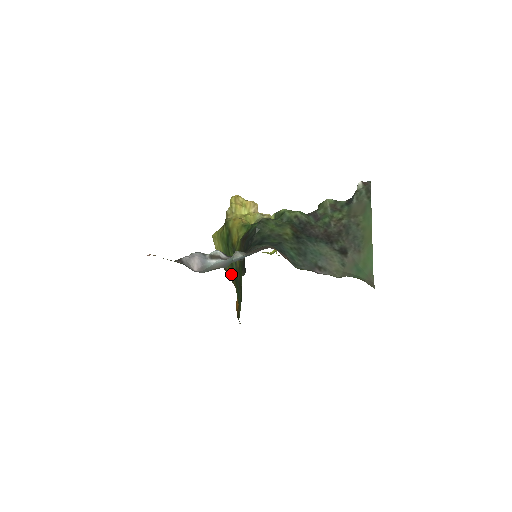
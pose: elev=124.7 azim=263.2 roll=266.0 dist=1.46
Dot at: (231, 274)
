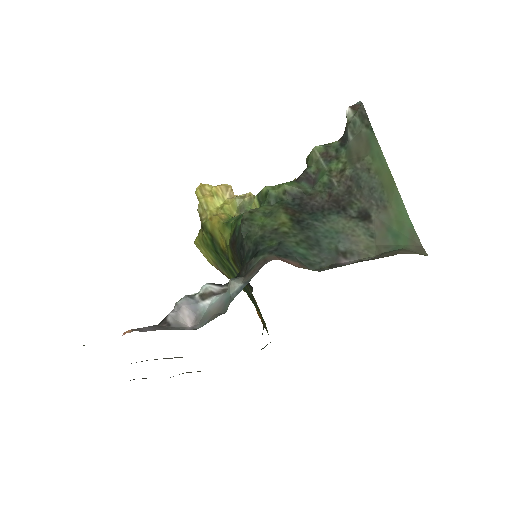
Dot at: occluded
